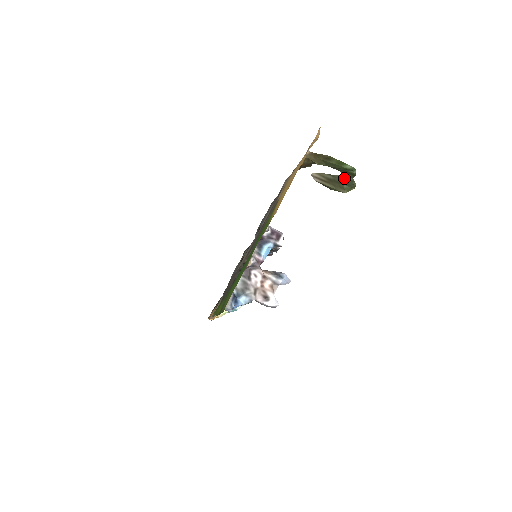
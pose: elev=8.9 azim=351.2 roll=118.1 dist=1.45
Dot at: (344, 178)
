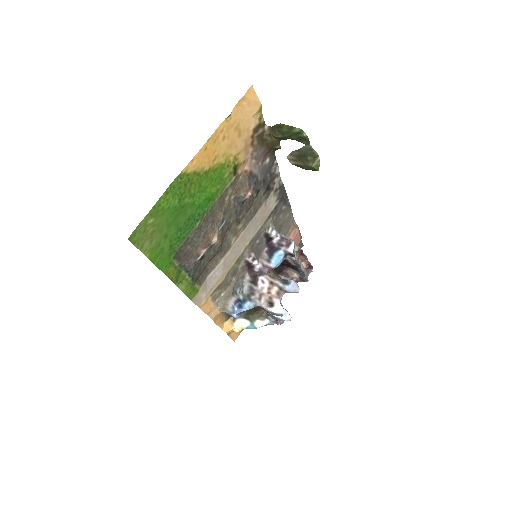
Dot at: (305, 148)
